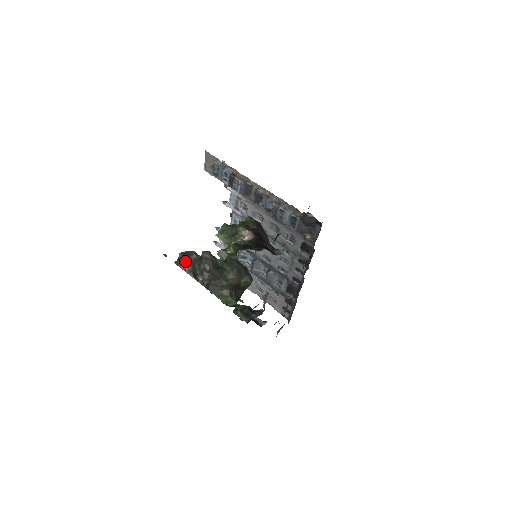
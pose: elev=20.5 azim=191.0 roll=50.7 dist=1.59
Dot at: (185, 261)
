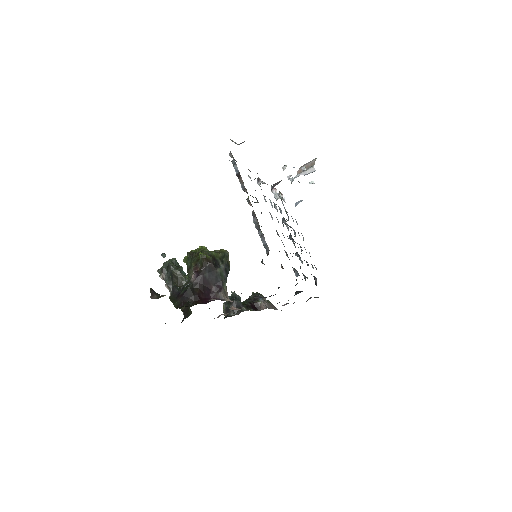
Dot at: (166, 270)
